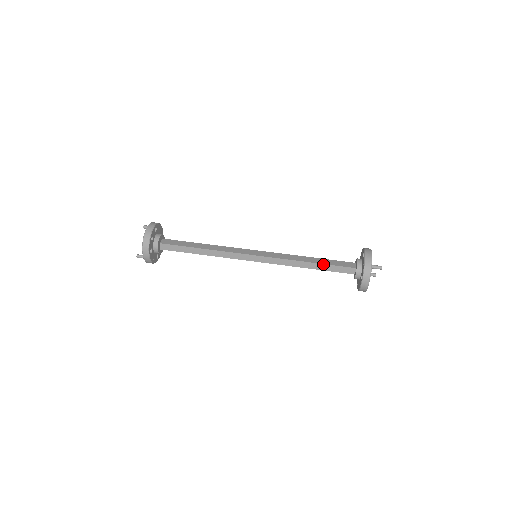
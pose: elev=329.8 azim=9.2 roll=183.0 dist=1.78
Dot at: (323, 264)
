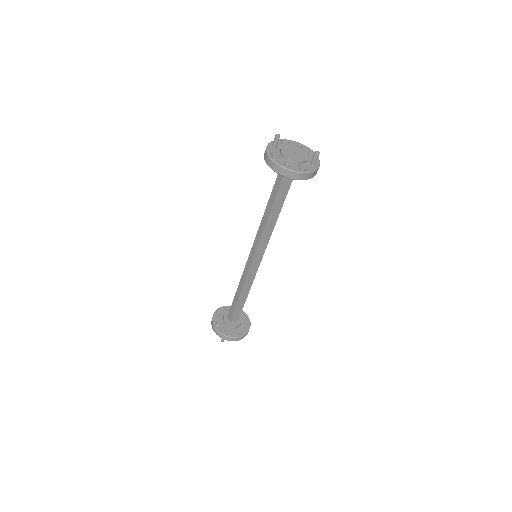
Dot at: (270, 198)
